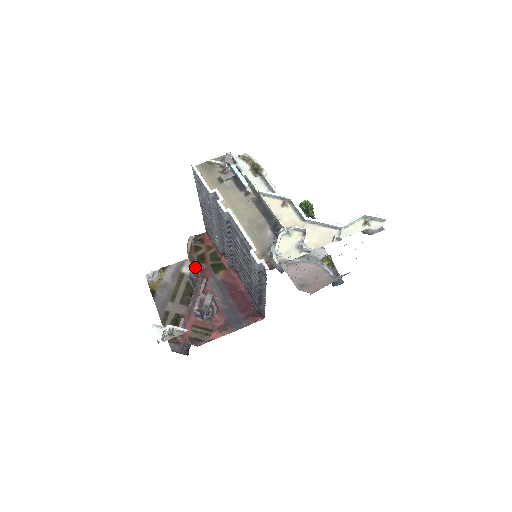
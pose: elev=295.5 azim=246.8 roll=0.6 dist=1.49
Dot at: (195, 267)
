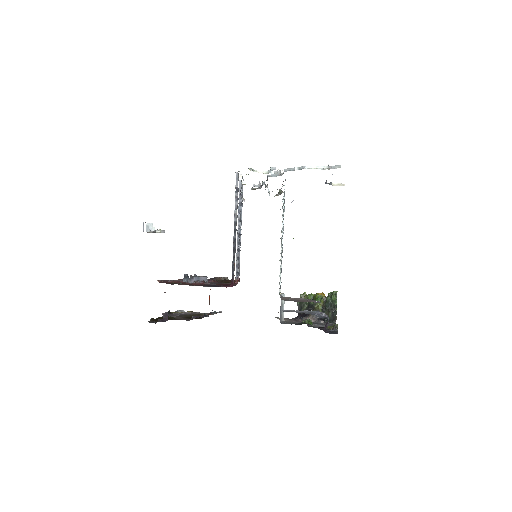
Dot at: (211, 278)
